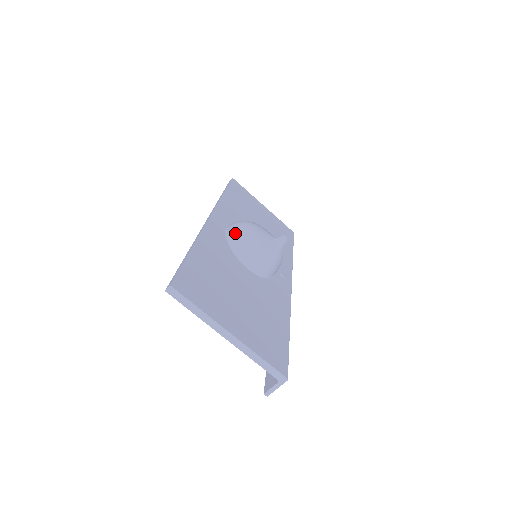
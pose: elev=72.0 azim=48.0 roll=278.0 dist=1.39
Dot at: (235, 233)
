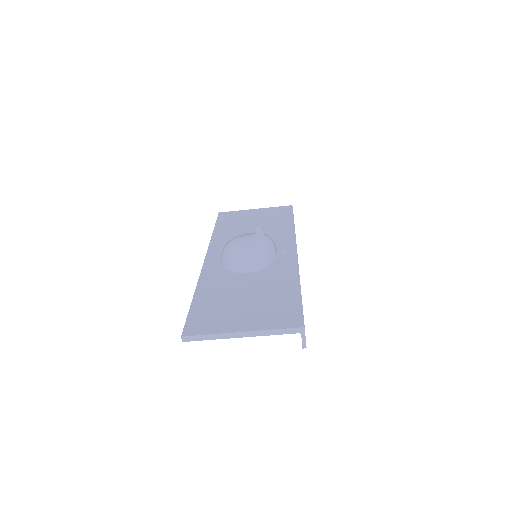
Dot at: (224, 257)
